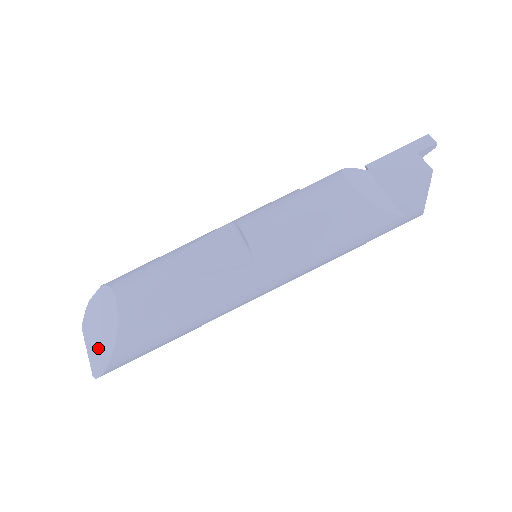
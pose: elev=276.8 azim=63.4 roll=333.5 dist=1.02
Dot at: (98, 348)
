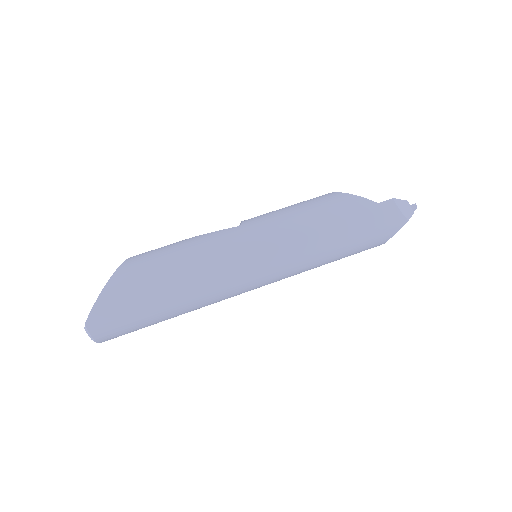
Dot at: occluded
